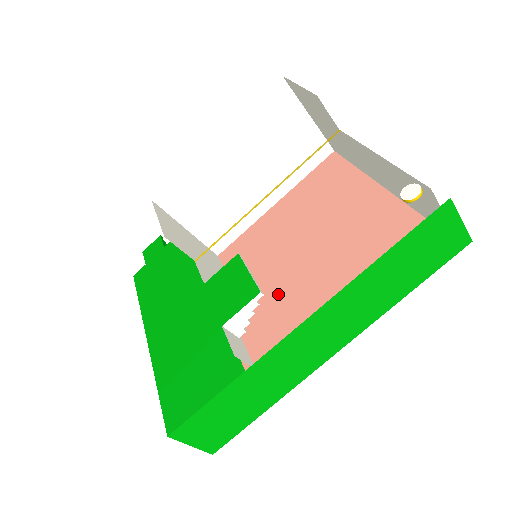
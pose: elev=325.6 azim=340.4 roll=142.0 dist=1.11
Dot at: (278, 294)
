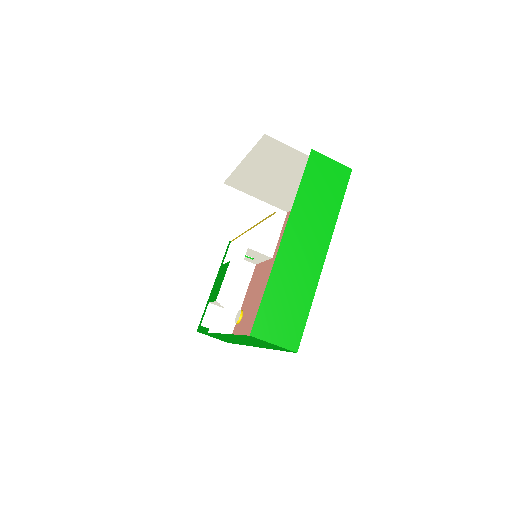
Dot at: occluded
